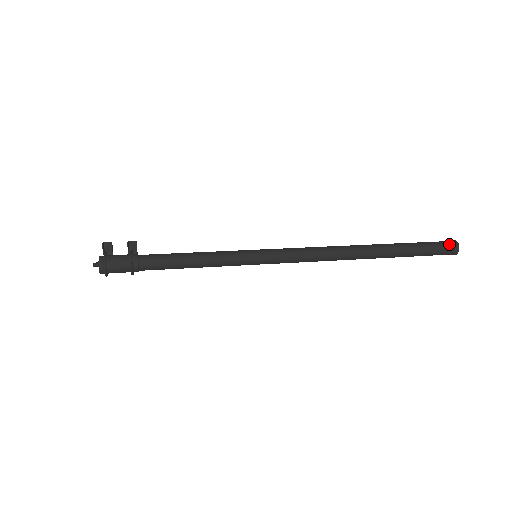
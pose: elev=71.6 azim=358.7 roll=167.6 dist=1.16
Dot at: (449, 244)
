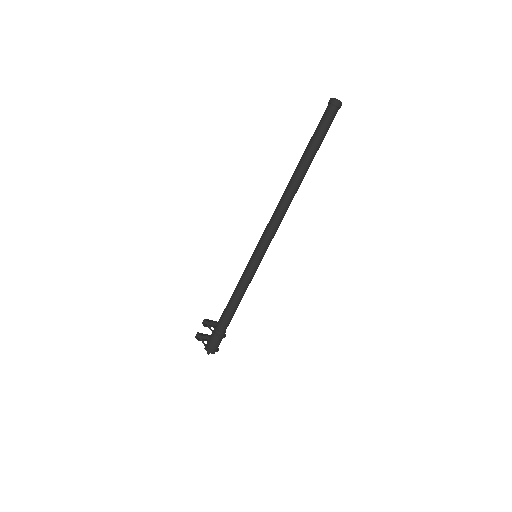
Dot at: (331, 108)
